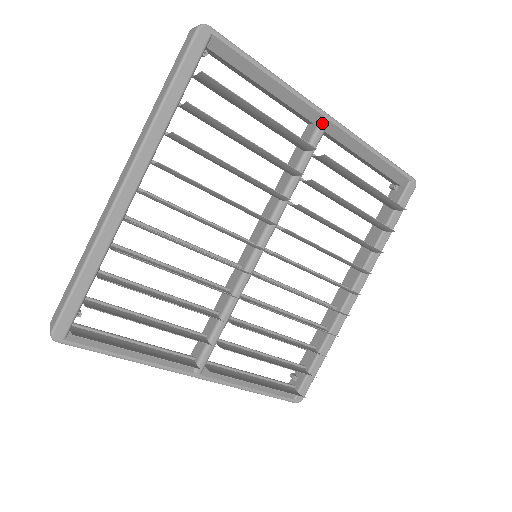
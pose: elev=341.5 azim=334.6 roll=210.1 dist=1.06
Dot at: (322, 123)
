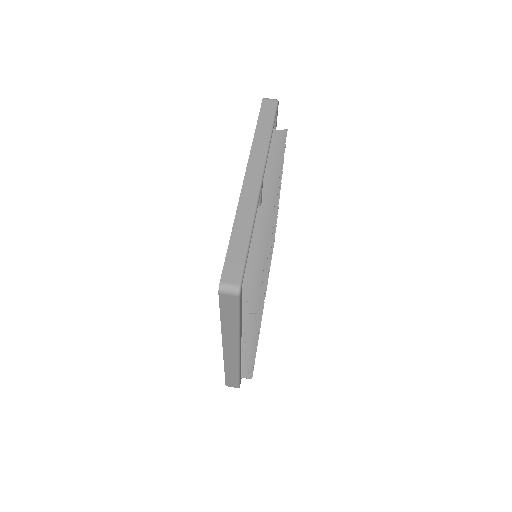
Dot at: (262, 187)
